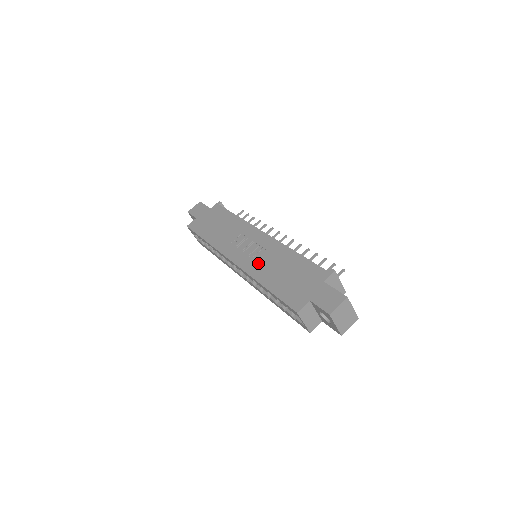
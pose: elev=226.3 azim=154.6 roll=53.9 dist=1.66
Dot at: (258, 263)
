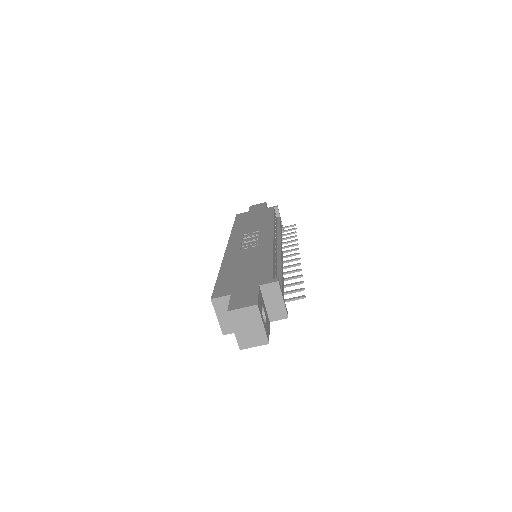
Dot at: (239, 254)
